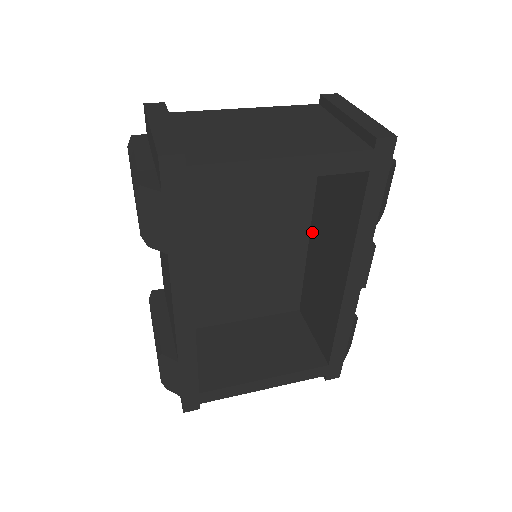
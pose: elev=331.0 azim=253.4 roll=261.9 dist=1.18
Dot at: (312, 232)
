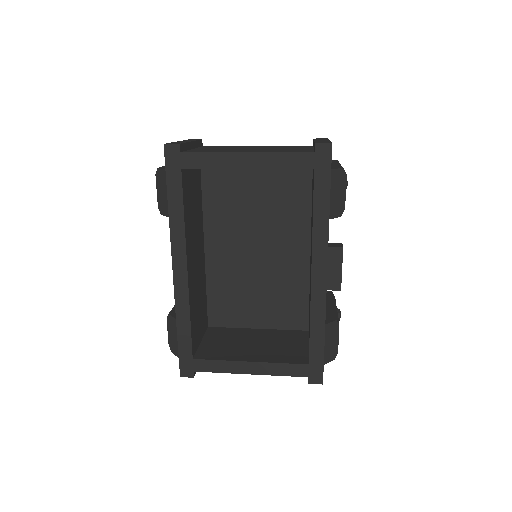
Dot at: (310, 249)
